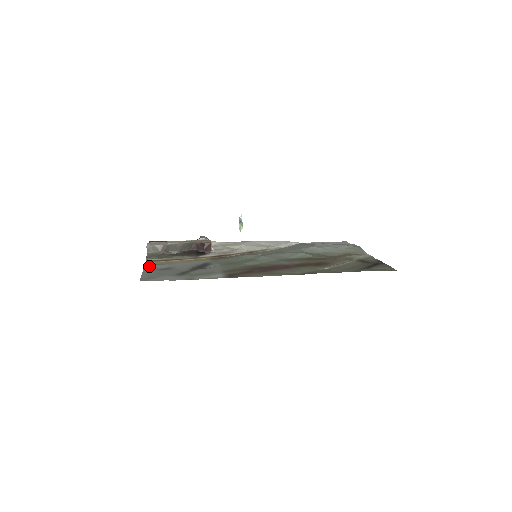
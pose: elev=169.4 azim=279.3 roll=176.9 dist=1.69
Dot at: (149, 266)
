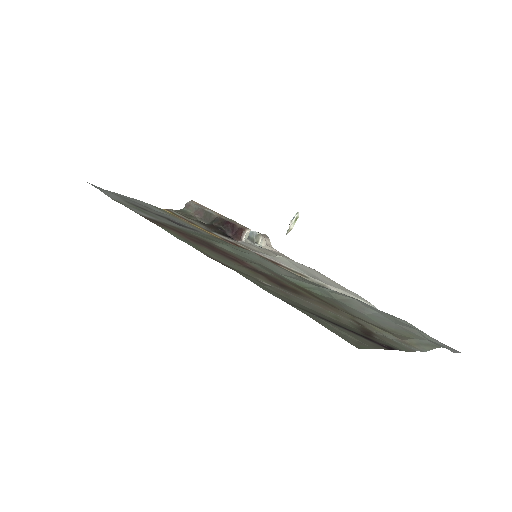
Dot at: (150, 204)
